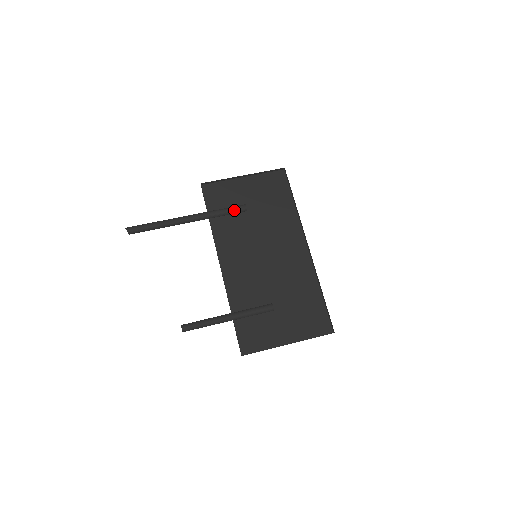
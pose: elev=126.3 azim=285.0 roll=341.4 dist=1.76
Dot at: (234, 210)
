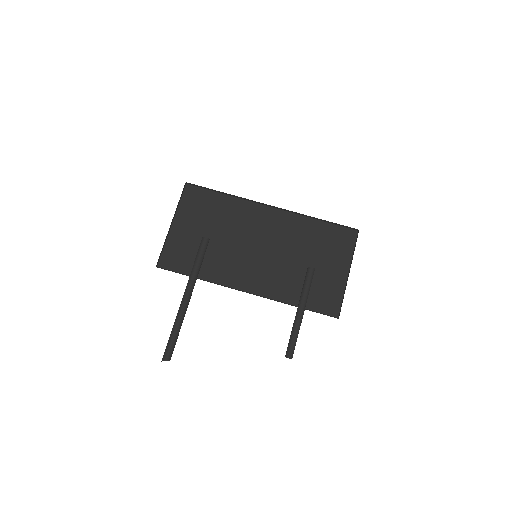
Dot at: (203, 250)
